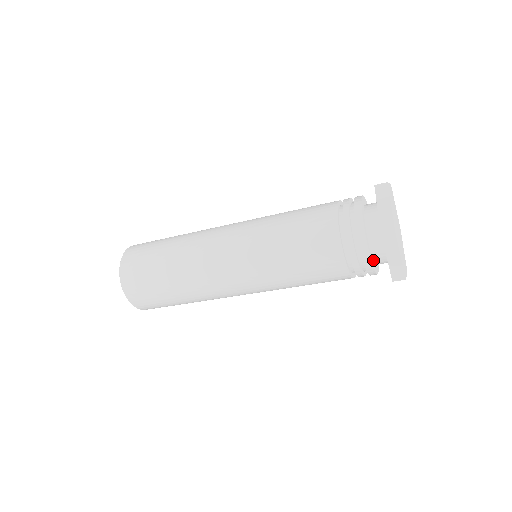
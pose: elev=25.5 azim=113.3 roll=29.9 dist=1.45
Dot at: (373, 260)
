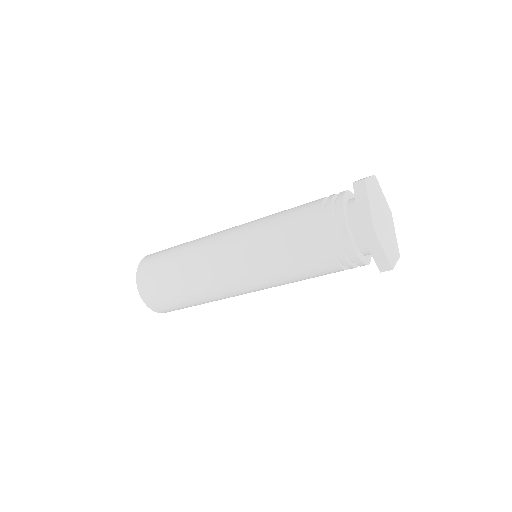
Dot at: (350, 229)
